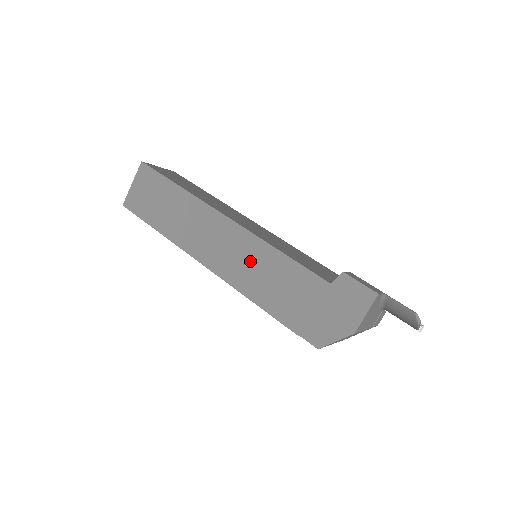
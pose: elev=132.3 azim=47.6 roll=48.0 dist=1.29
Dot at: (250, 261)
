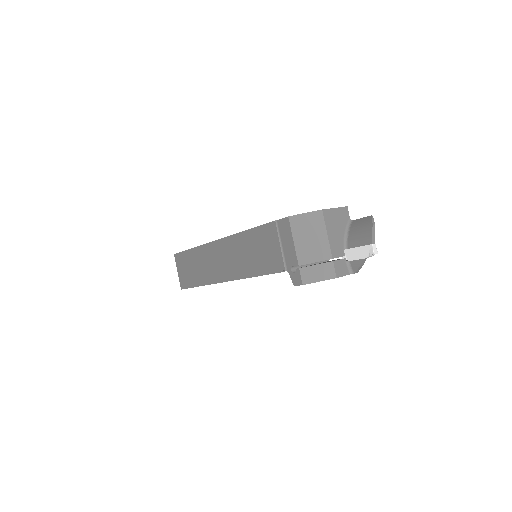
Dot at: occluded
